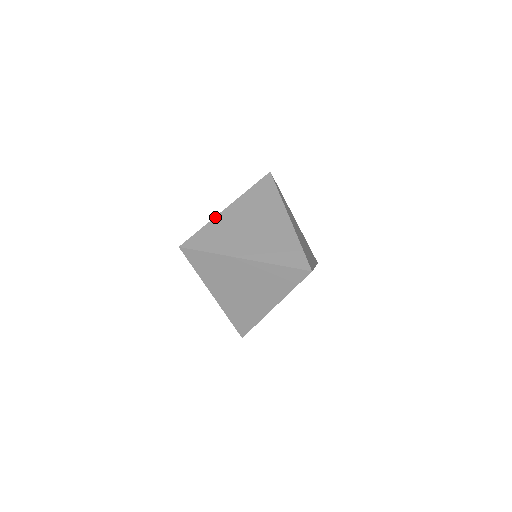
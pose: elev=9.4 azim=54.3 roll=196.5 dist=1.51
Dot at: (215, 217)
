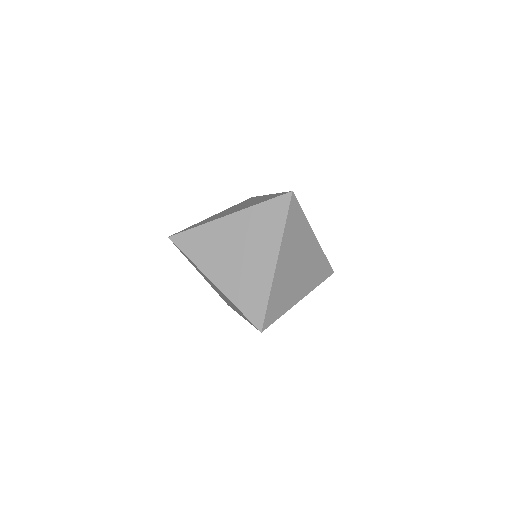
Dot at: (273, 280)
